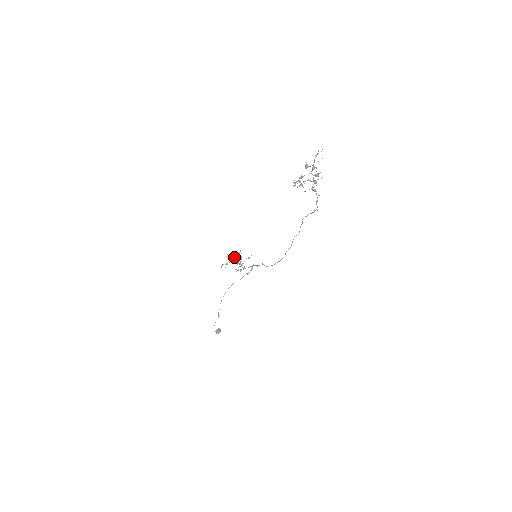
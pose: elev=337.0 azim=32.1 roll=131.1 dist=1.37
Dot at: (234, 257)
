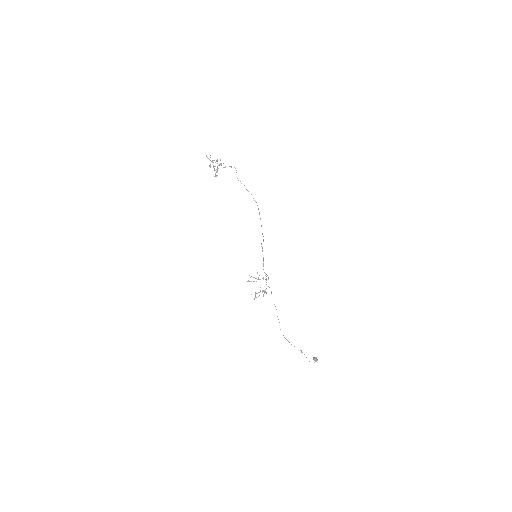
Dot at: (251, 281)
